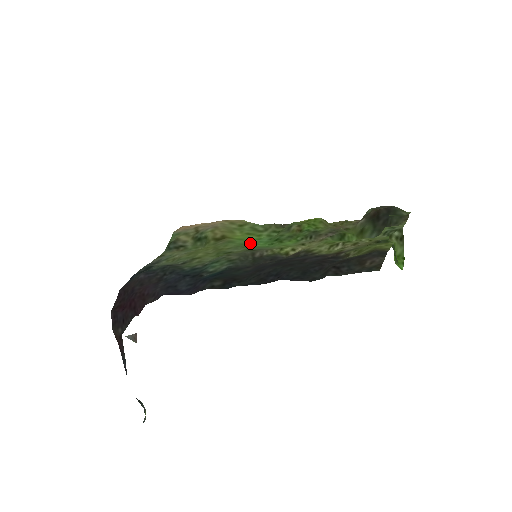
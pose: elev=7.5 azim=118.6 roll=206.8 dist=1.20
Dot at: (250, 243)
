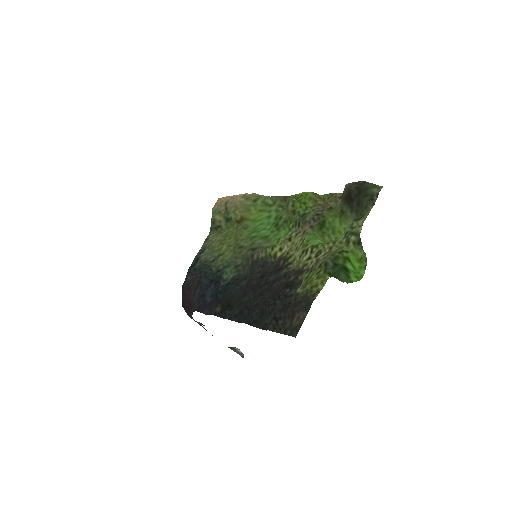
Dot at: (259, 228)
